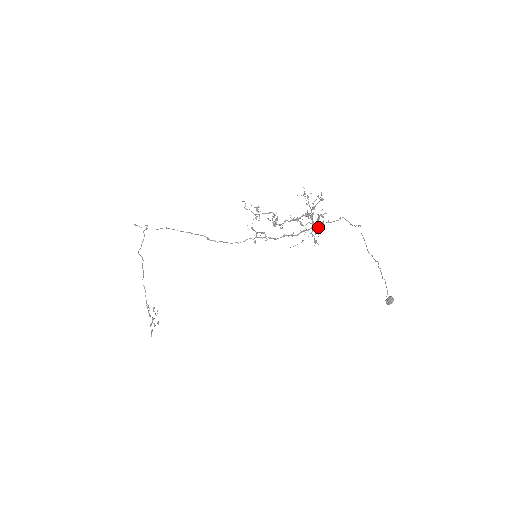
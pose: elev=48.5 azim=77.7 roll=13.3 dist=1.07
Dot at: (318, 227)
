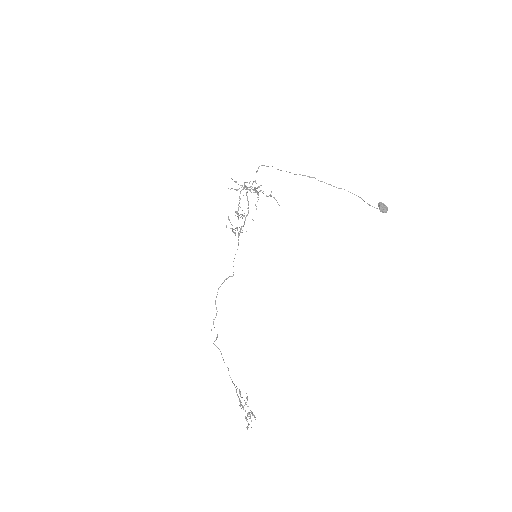
Dot at: (254, 189)
